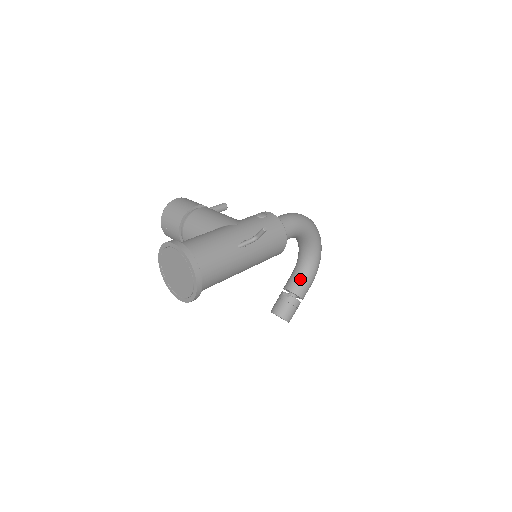
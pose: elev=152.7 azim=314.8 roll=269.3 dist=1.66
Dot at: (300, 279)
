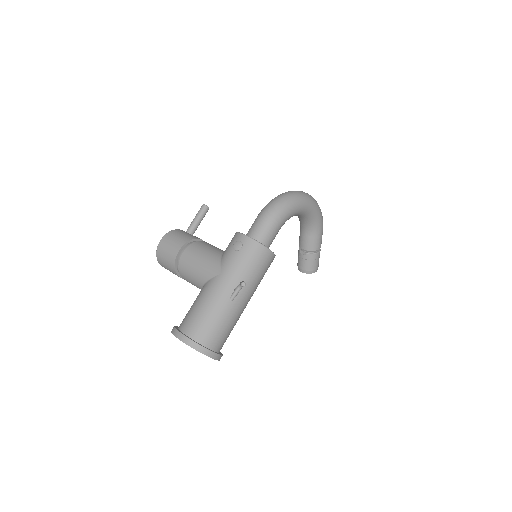
Dot at: (309, 237)
